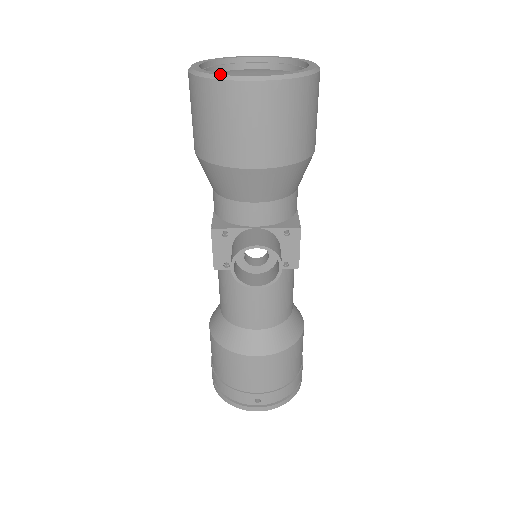
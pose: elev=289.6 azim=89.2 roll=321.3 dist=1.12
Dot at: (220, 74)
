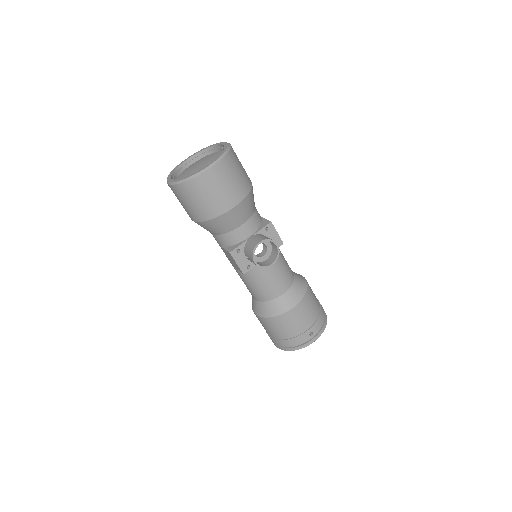
Dot at: (192, 175)
